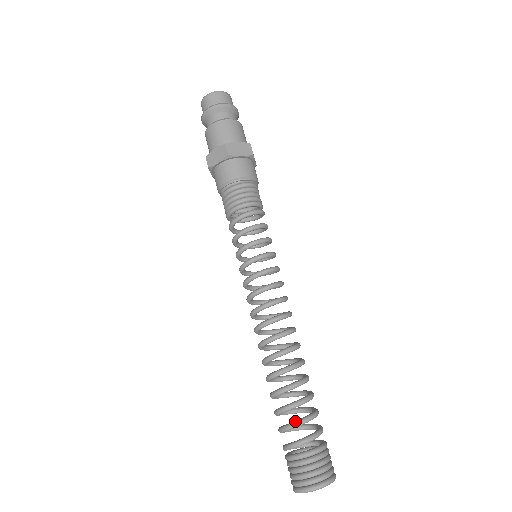
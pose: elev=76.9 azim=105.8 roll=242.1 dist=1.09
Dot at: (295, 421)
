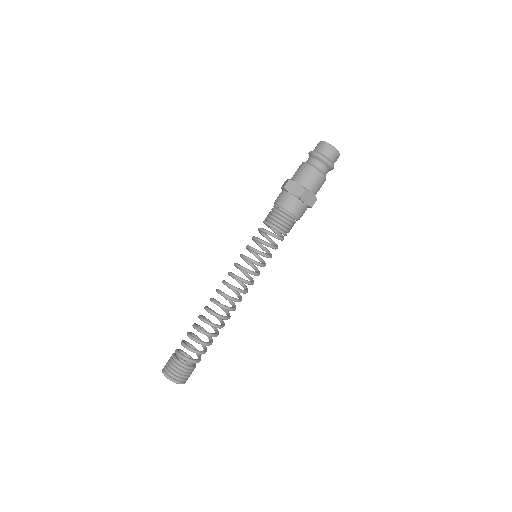
Dot at: (193, 349)
